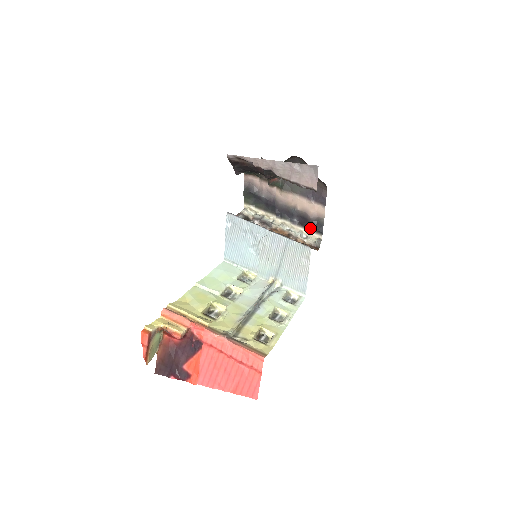
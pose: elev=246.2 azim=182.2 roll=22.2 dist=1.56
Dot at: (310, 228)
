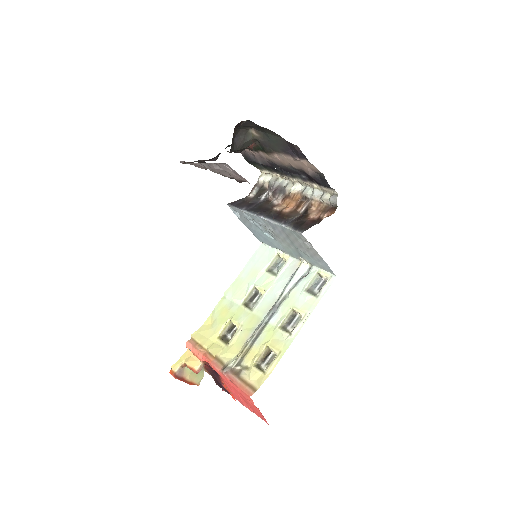
Dot at: (319, 184)
